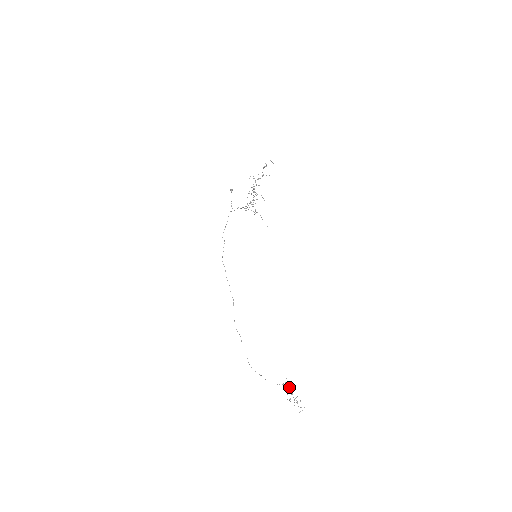
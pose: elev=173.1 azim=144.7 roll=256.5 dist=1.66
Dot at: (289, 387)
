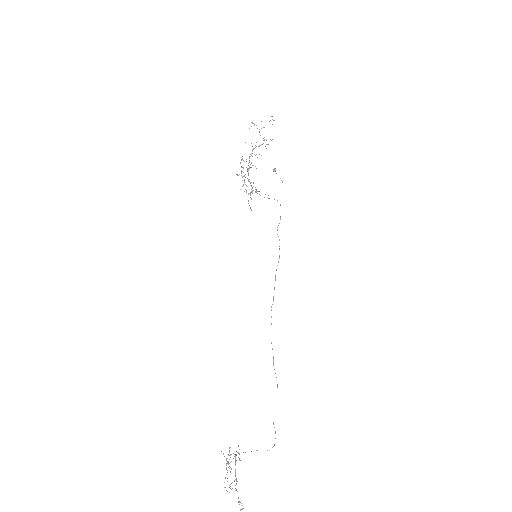
Dot at: (235, 460)
